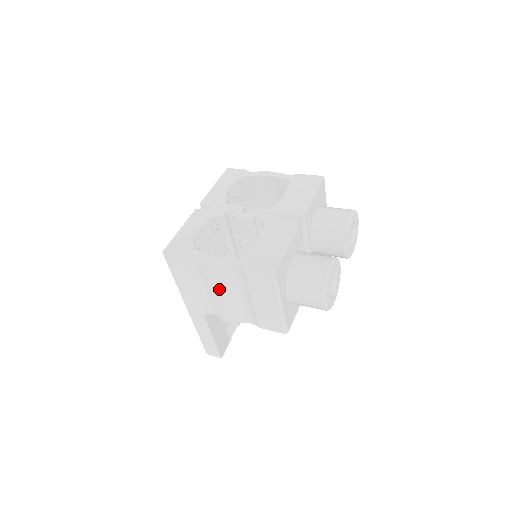
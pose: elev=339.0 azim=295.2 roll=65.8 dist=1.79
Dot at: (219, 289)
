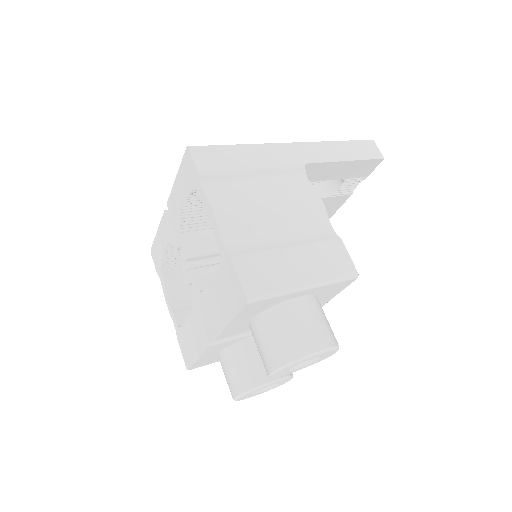
Dot at: occluded
